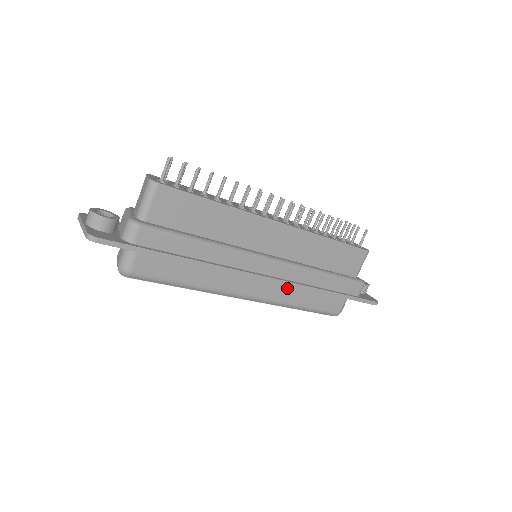
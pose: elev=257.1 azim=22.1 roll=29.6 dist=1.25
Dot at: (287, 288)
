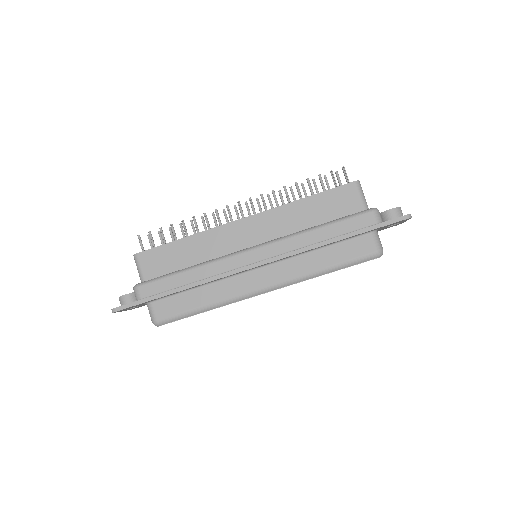
Dot at: (294, 262)
